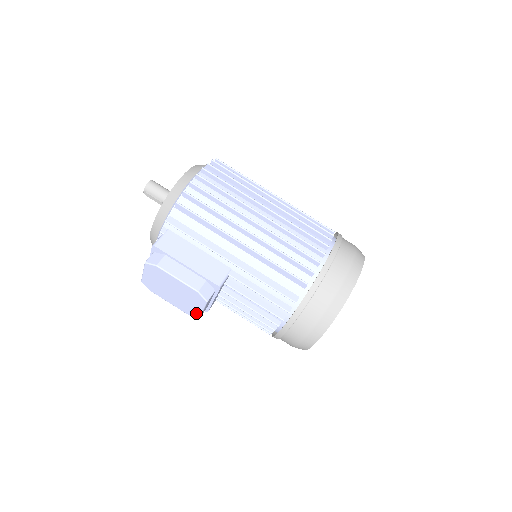
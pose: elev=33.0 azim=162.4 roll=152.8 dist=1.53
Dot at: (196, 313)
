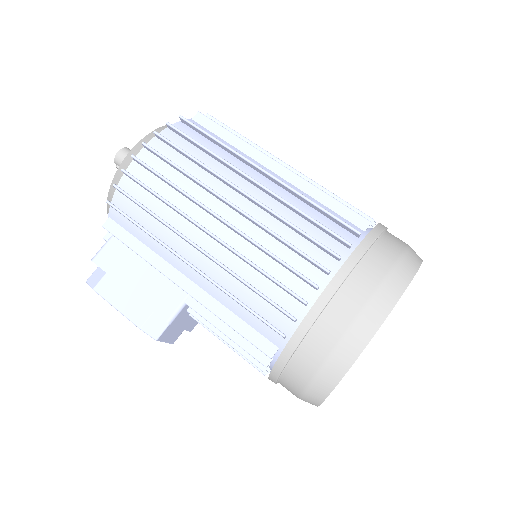
Dot at: occluded
